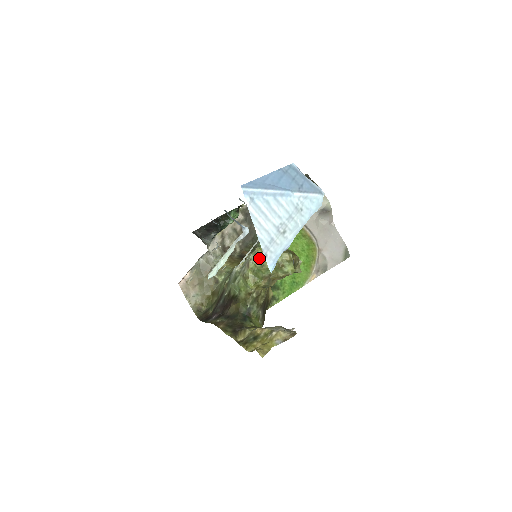
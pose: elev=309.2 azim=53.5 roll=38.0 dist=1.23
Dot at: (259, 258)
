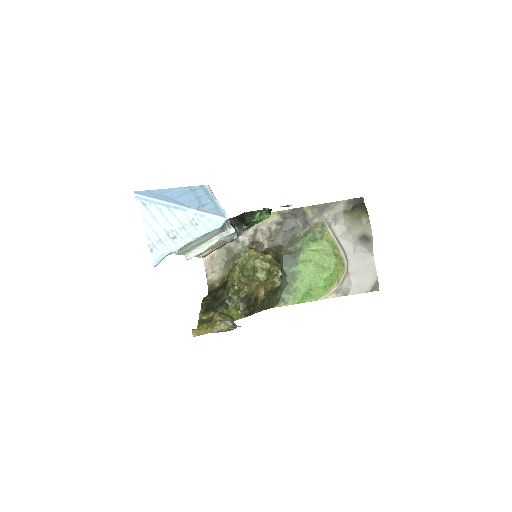
Dot at: (246, 258)
